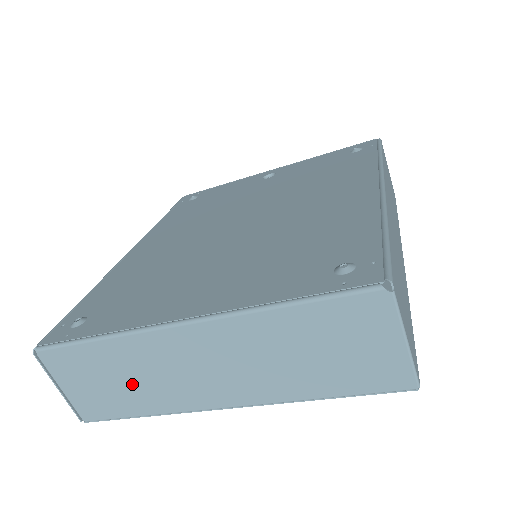
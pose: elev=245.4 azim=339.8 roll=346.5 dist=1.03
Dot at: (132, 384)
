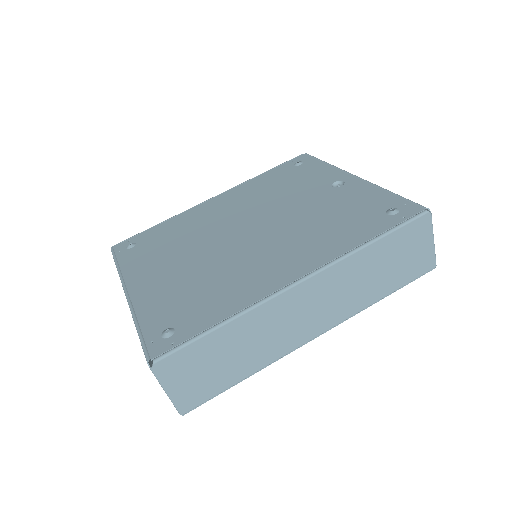
Dot at: occluded
